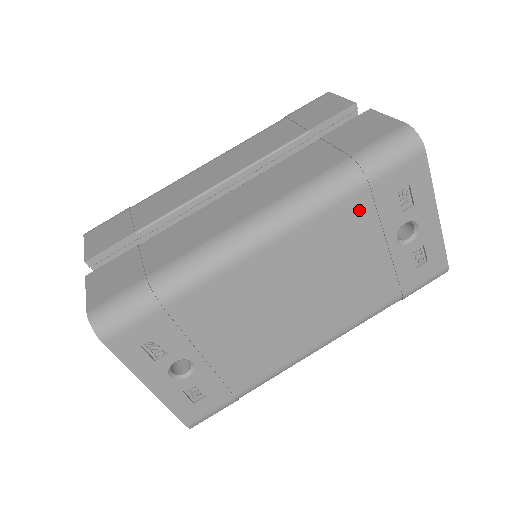
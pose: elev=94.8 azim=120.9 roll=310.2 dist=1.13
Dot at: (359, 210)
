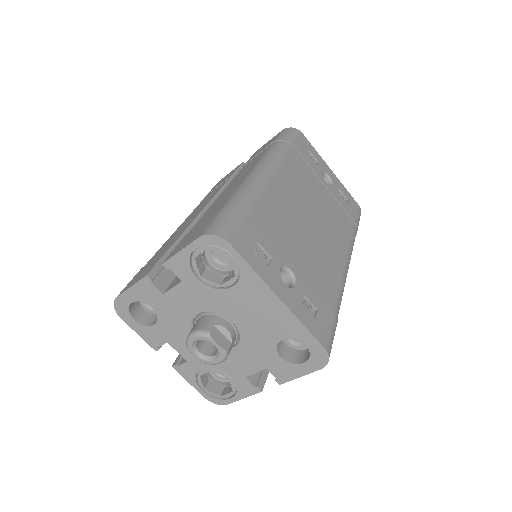
Dot at: (299, 161)
